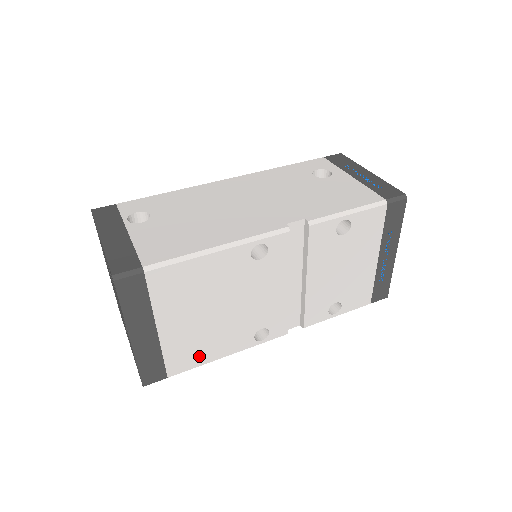
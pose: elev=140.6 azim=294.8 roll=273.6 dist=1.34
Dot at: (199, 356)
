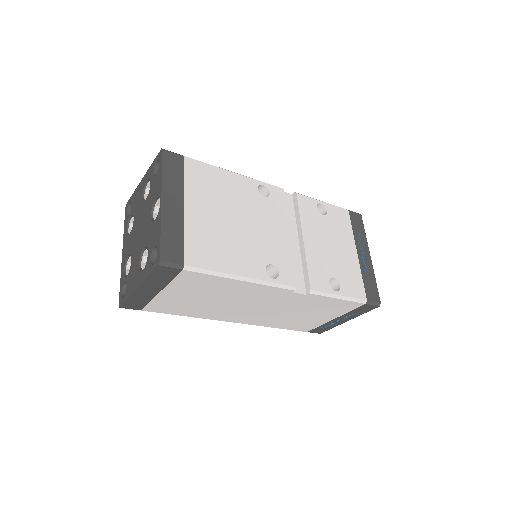
Dot at: (216, 259)
